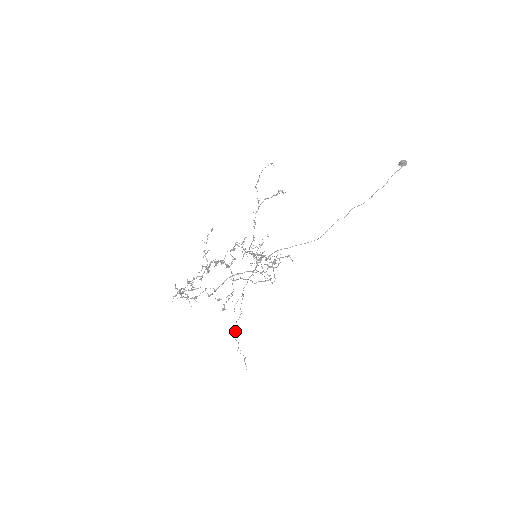
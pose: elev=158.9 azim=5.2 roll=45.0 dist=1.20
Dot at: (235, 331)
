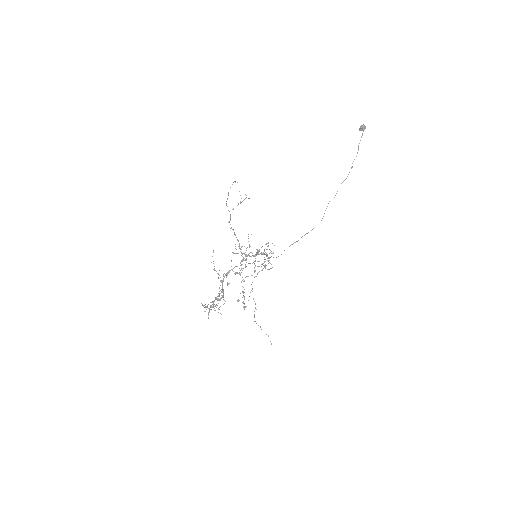
Dot at: occluded
